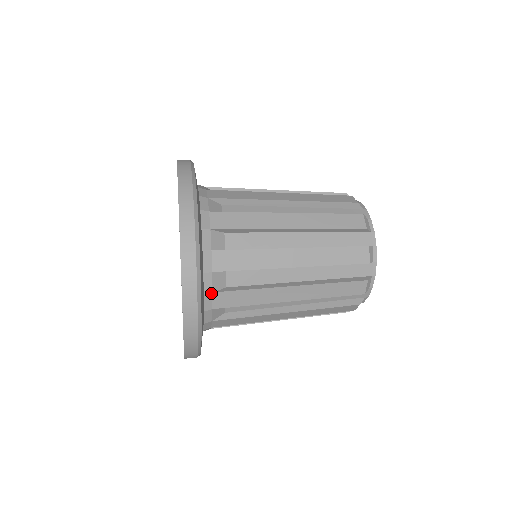
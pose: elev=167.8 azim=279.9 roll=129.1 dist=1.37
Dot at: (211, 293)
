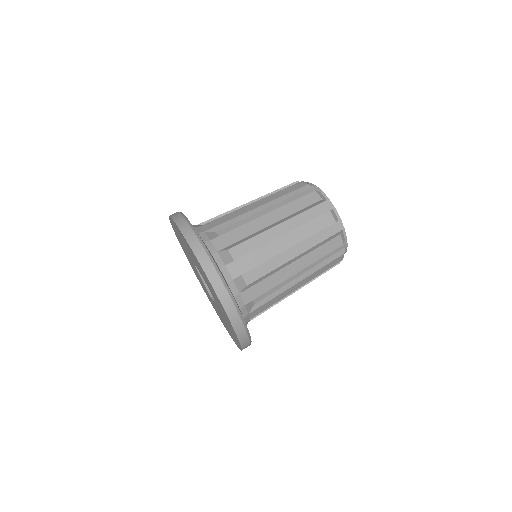
Dot at: occluded
